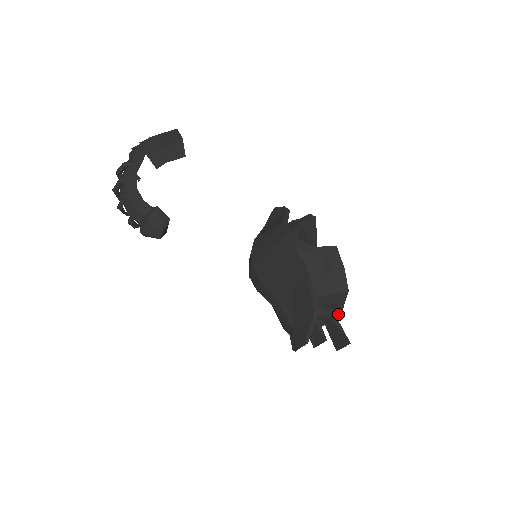
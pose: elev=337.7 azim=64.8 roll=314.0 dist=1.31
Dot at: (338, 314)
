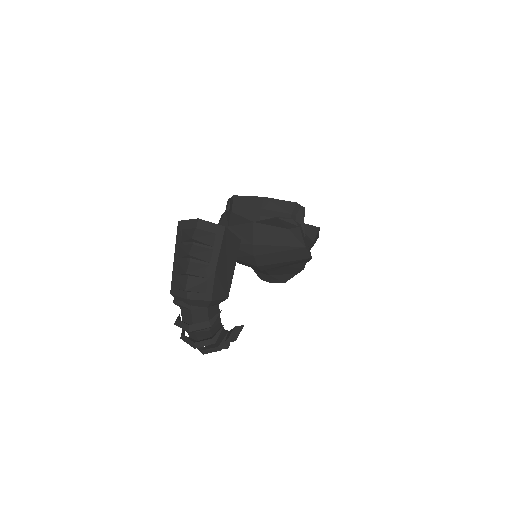
Dot at: occluded
